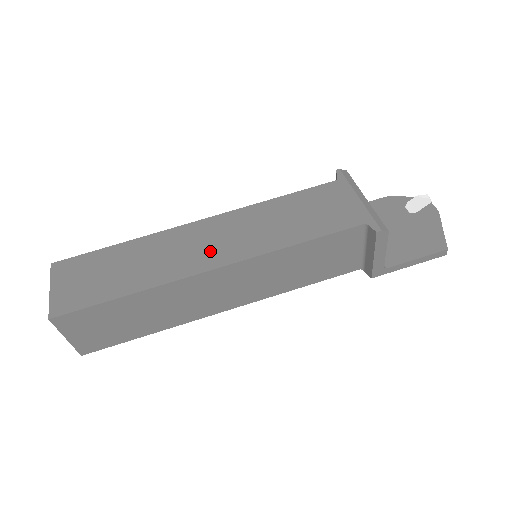
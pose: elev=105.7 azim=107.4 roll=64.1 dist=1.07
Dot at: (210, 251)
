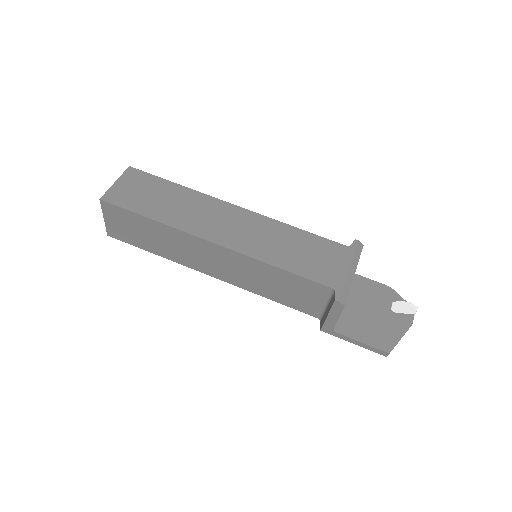
Dot at: (223, 230)
